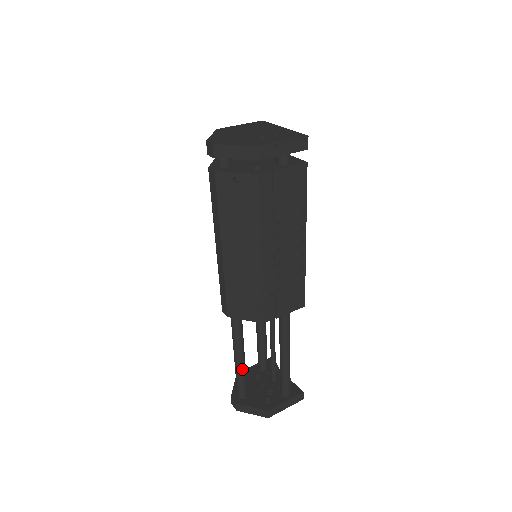
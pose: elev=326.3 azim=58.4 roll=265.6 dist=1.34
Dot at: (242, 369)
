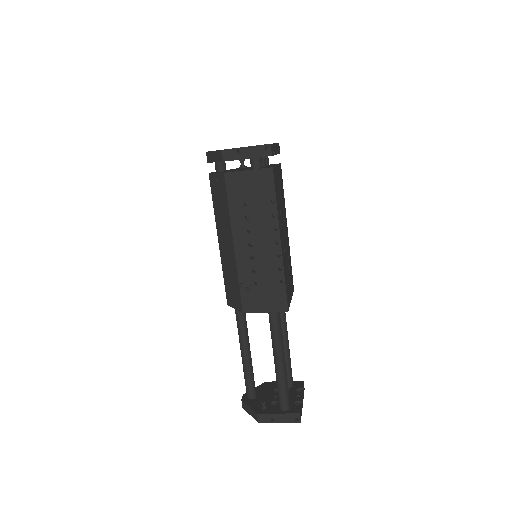
Dot at: (246, 365)
